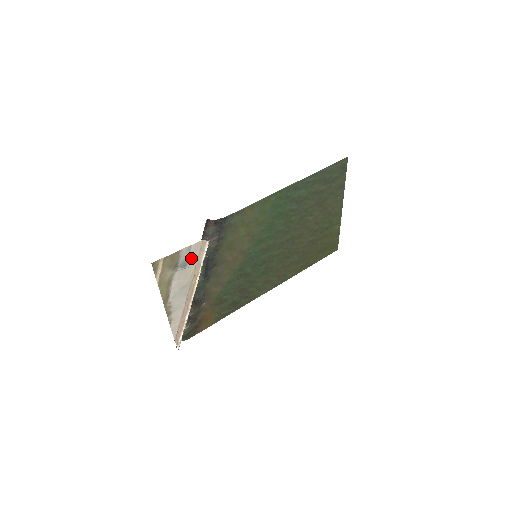
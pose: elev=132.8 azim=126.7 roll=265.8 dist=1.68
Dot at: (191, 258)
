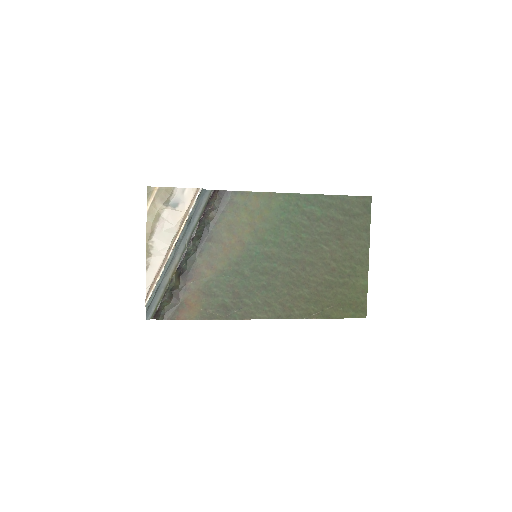
Dot at: (183, 202)
